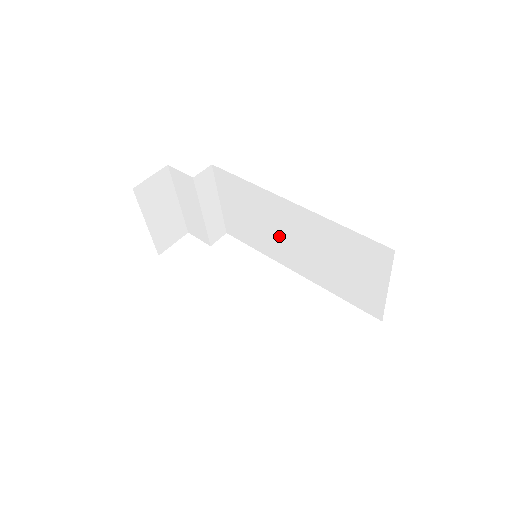
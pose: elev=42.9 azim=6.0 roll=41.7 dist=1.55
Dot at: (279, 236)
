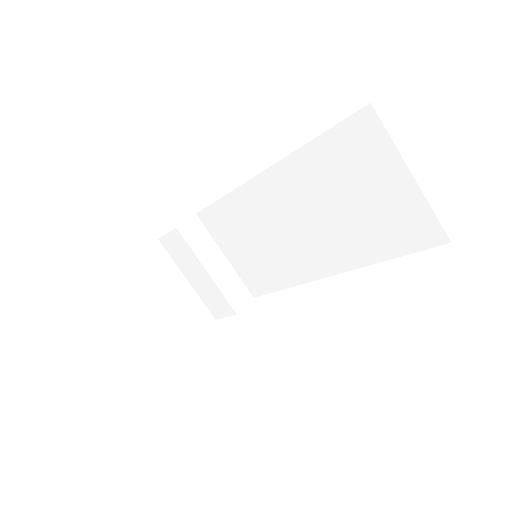
Dot at: (285, 238)
